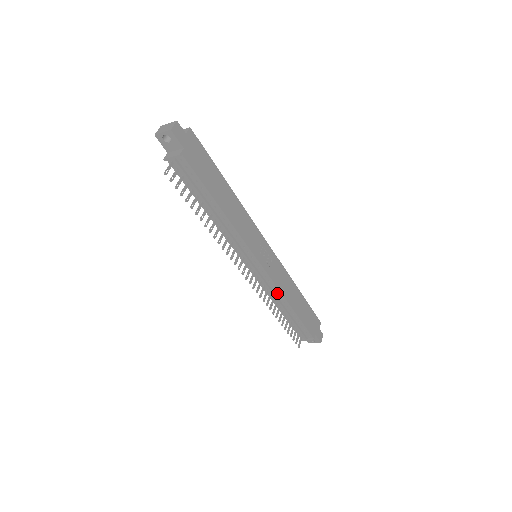
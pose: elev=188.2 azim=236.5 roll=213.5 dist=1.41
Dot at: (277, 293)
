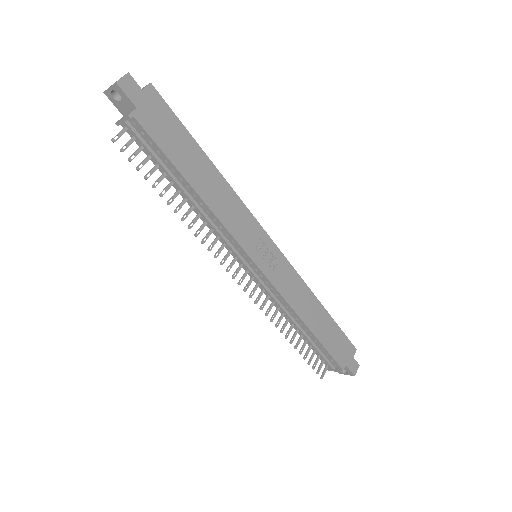
Dot at: (286, 306)
